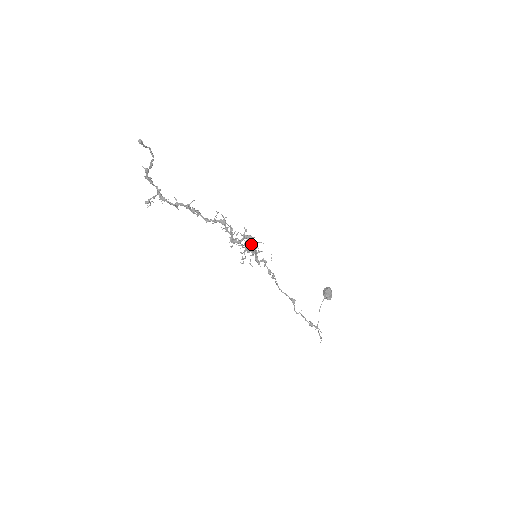
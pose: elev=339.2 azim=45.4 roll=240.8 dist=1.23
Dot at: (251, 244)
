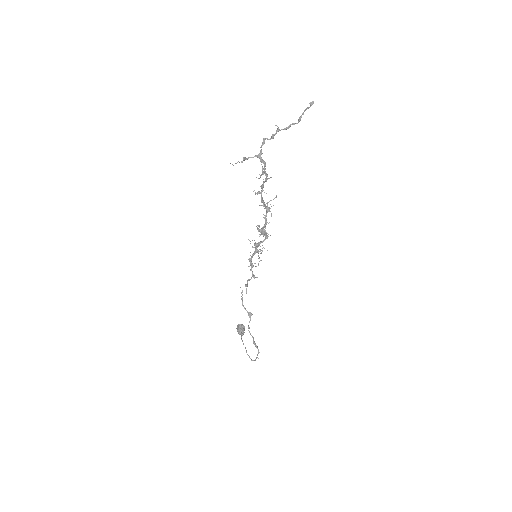
Dot at: (261, 242)
